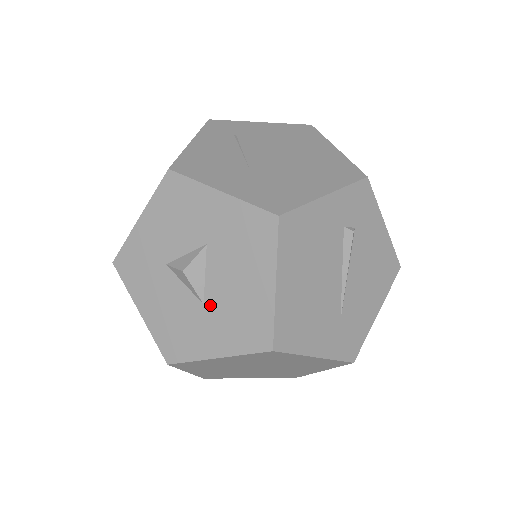
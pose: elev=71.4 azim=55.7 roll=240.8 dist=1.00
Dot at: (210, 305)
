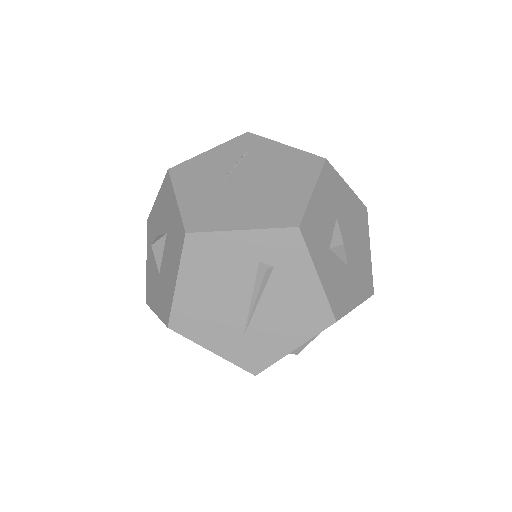
Dot at: (160, 276)
